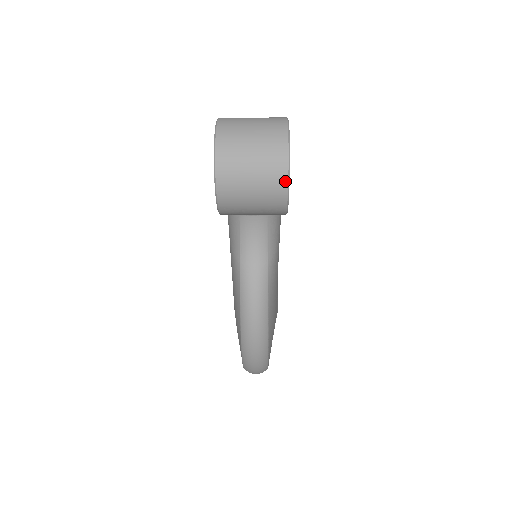
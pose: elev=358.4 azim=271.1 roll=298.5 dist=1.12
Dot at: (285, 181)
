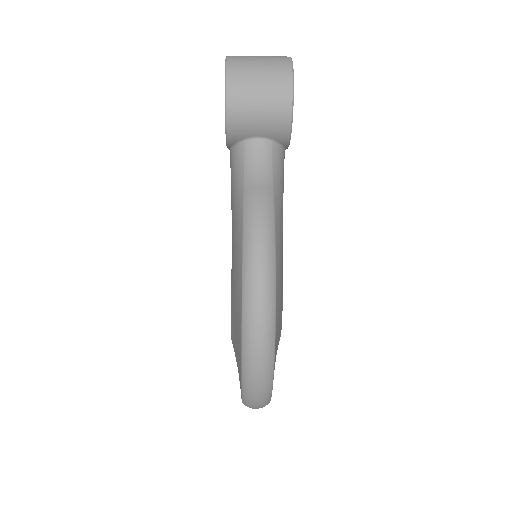
Dot at: (290, 77)
